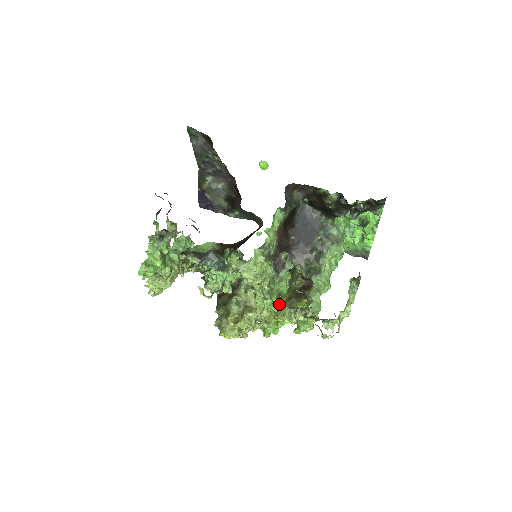
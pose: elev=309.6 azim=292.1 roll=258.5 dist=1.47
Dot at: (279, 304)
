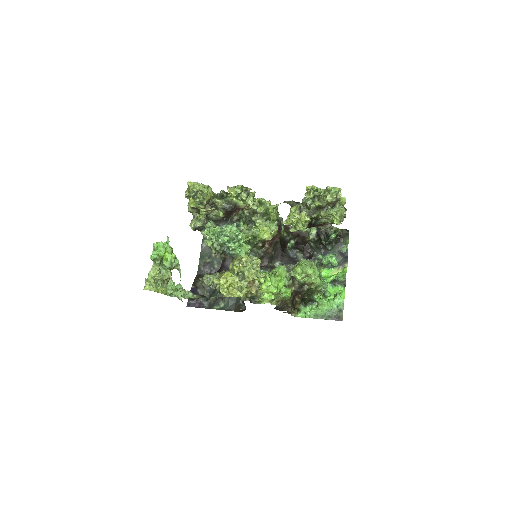
Dot at: occluded
